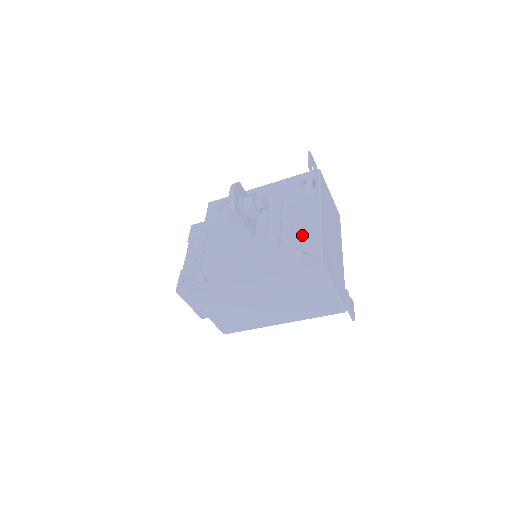
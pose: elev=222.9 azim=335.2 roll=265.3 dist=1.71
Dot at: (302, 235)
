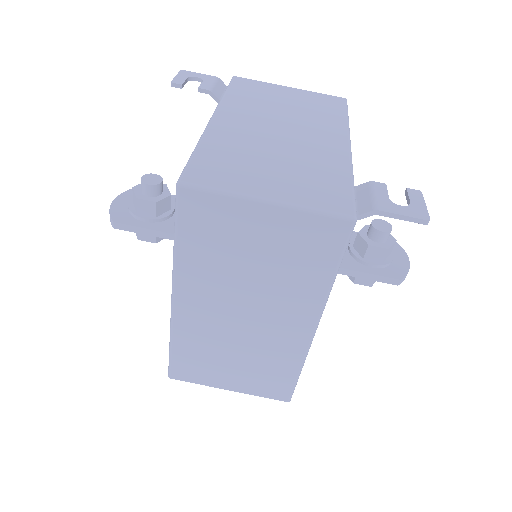
Dot at: occluded
